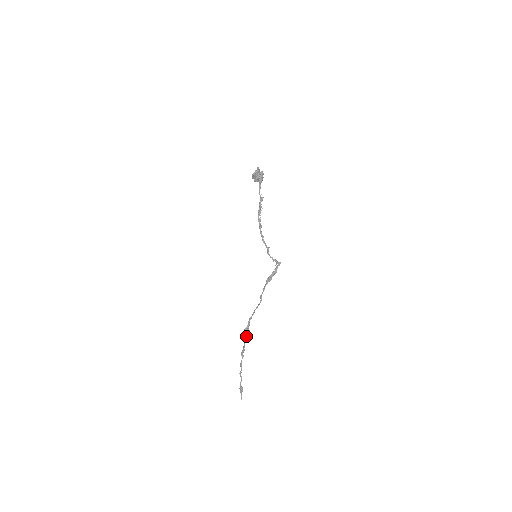
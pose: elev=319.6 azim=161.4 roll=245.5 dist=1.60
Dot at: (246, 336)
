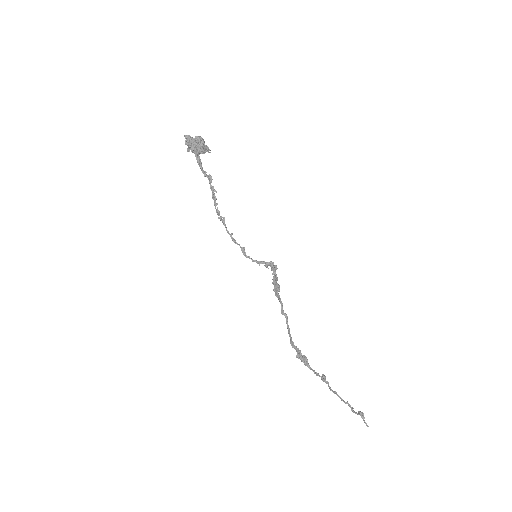
Dot at: (305, 364)
